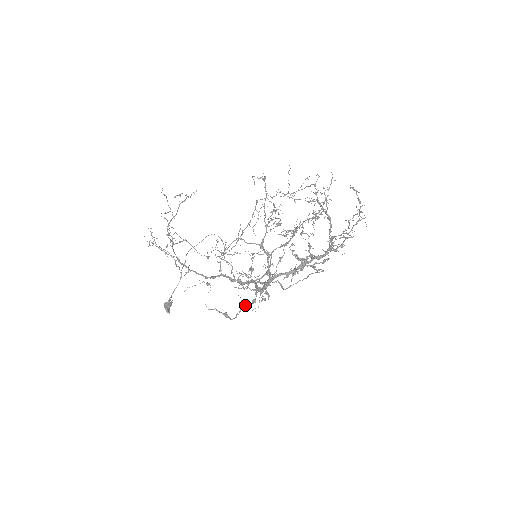
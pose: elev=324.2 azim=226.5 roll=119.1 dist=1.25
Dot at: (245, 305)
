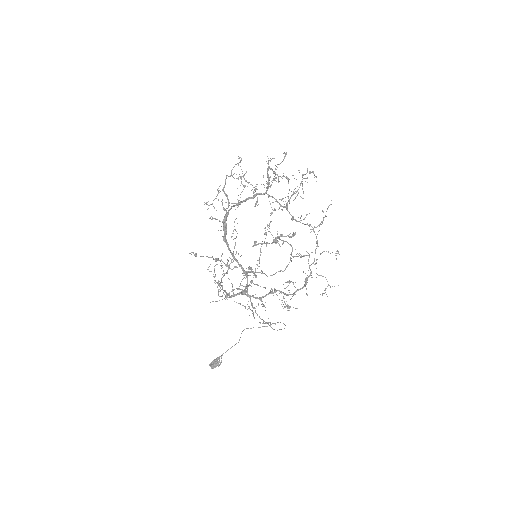
Dot at: (215, 259)
